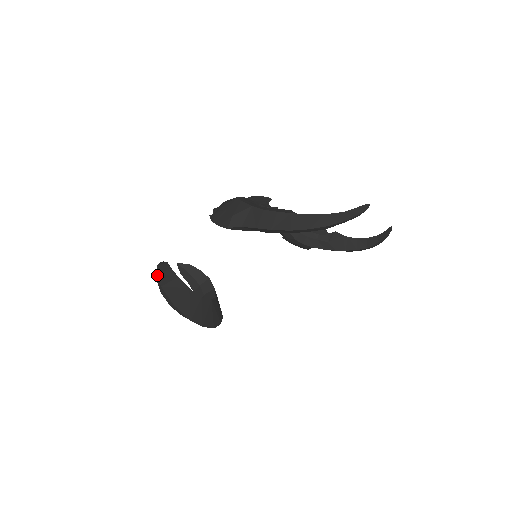
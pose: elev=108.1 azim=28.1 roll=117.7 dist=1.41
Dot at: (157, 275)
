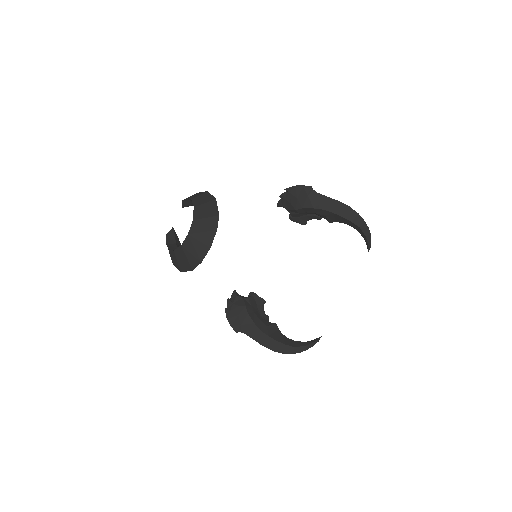
Dot at: occluded
